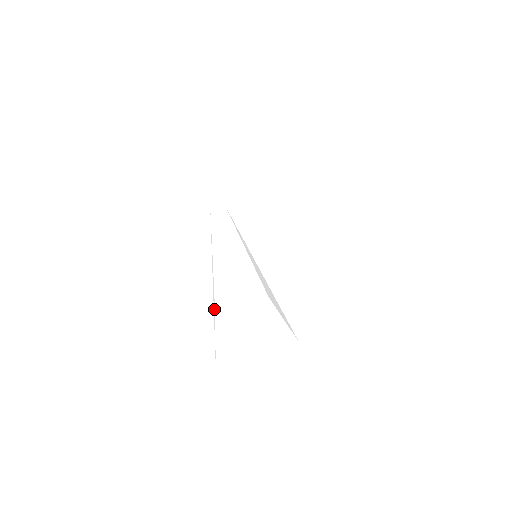
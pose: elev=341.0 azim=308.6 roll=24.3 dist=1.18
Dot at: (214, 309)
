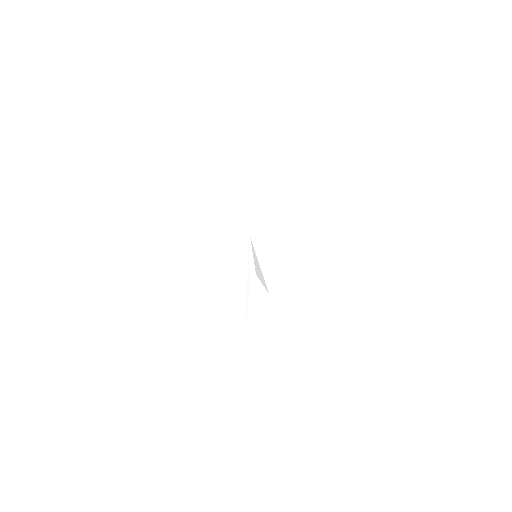
Dot at: occluded
